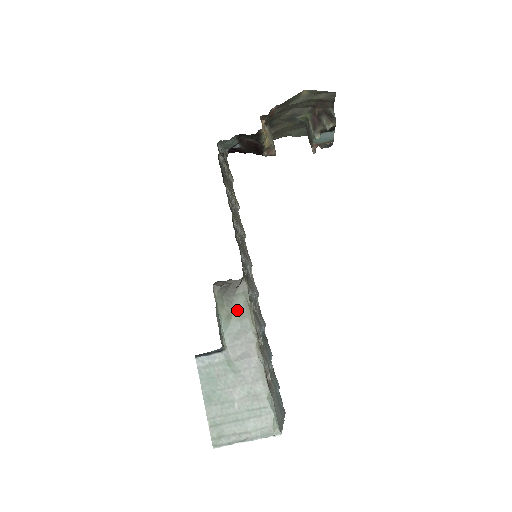
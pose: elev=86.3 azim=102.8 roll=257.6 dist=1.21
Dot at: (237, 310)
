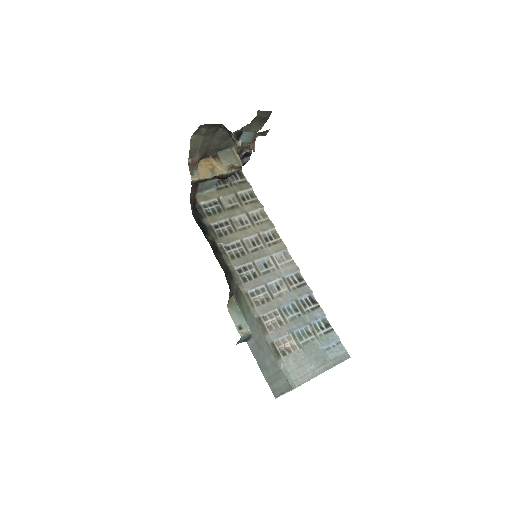
Dot at: (245, 307)
